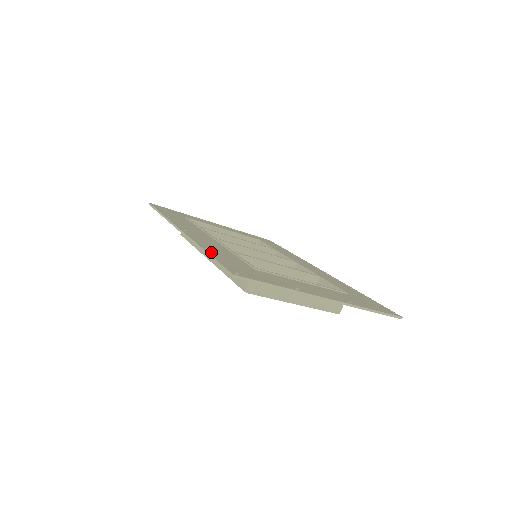
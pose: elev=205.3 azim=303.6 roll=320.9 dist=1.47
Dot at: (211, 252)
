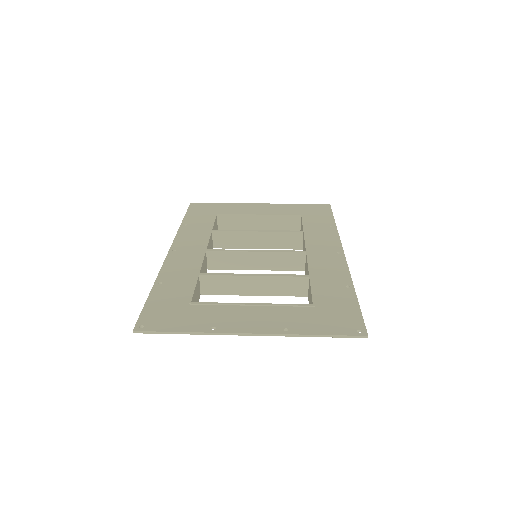
Dot at: (157, 289)
